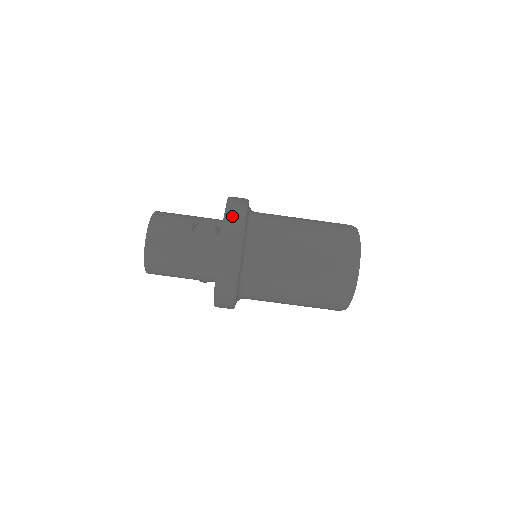
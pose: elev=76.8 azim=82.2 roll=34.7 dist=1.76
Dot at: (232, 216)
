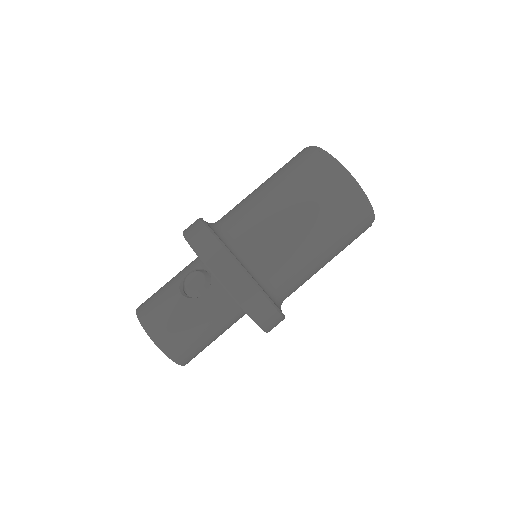
Dot at: (209, 255)
